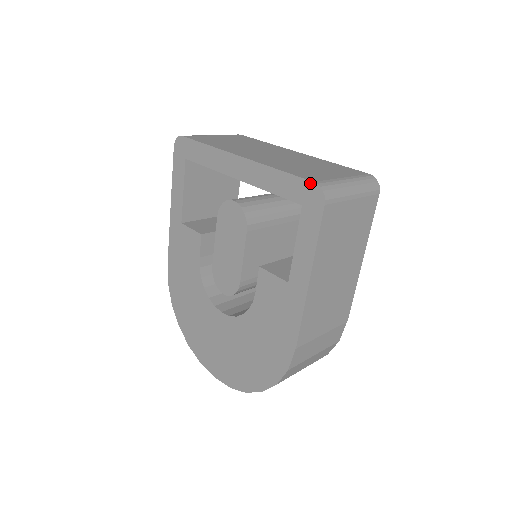
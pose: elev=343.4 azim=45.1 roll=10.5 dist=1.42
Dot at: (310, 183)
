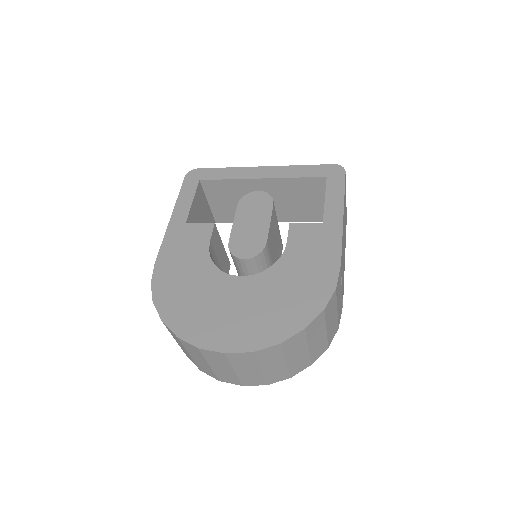
Dot at: (331, 165)
